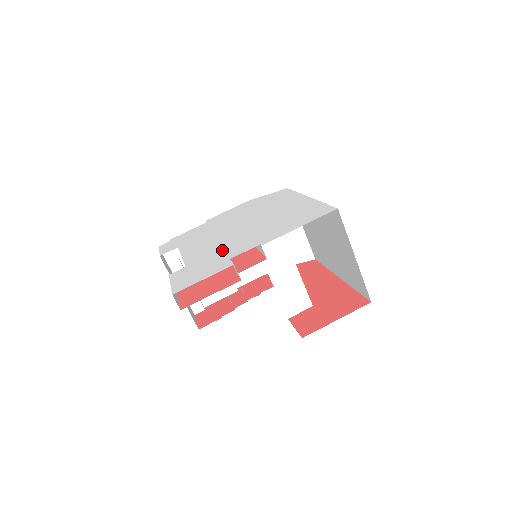
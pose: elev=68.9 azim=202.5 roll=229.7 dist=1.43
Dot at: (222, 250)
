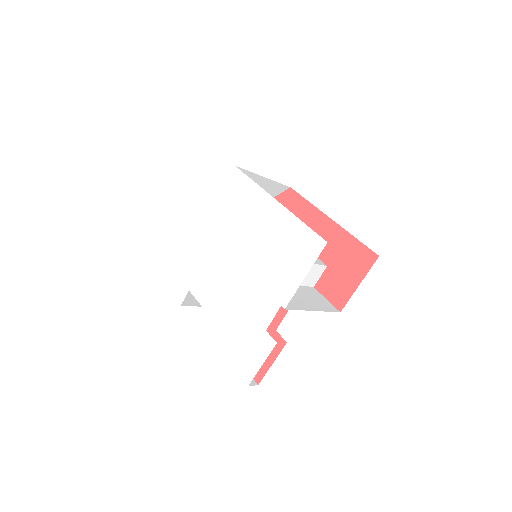
Dot at: (246, 310)
